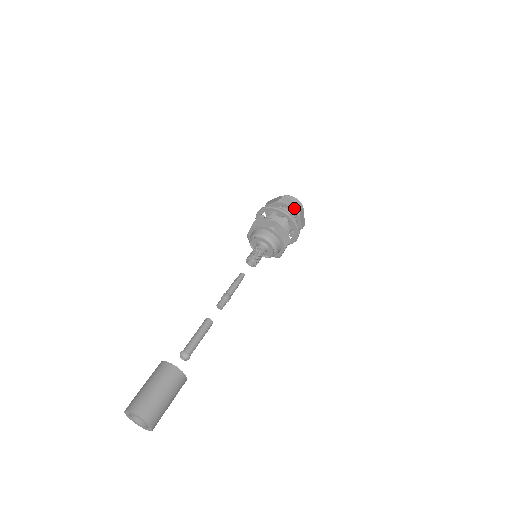
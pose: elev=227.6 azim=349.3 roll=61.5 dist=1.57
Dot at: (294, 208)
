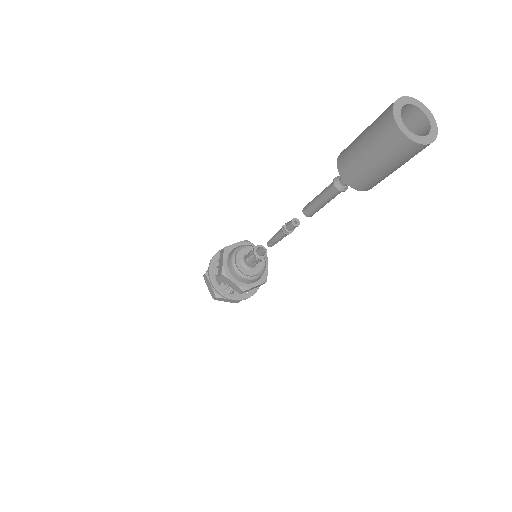
Dot at: occluded
